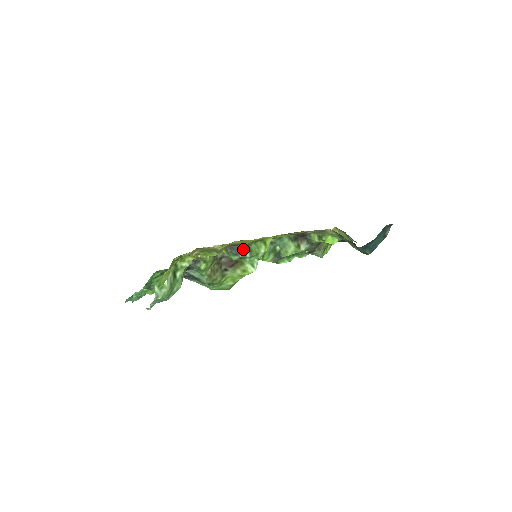
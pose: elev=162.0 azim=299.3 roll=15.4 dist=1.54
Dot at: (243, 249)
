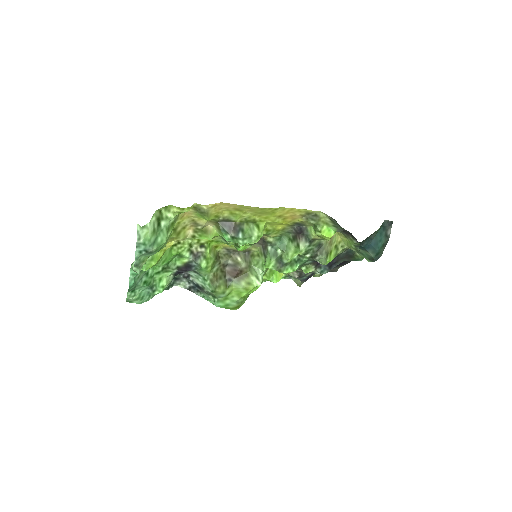
Dot at: (235, 227)
